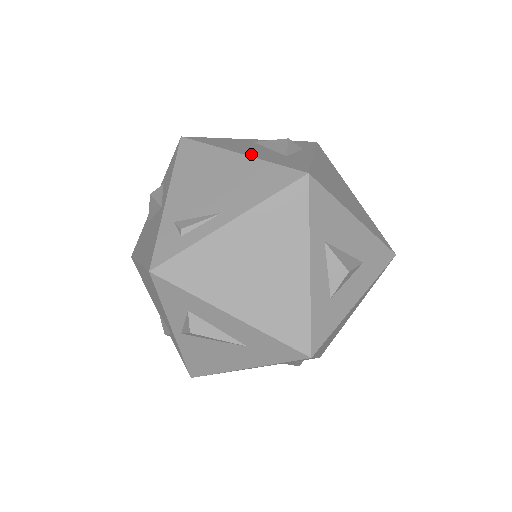
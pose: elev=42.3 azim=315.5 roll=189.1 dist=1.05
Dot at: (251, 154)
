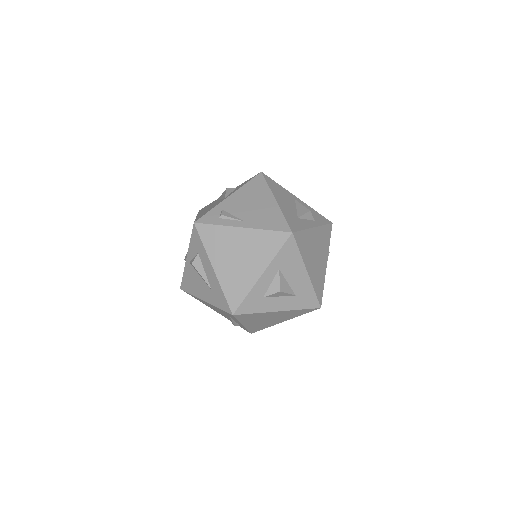
Dot at: (281, 205)
